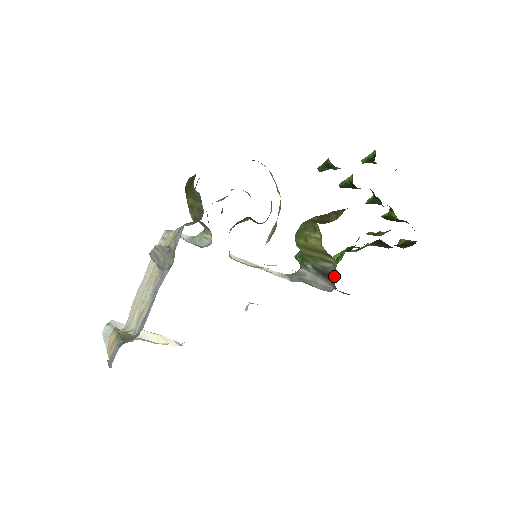
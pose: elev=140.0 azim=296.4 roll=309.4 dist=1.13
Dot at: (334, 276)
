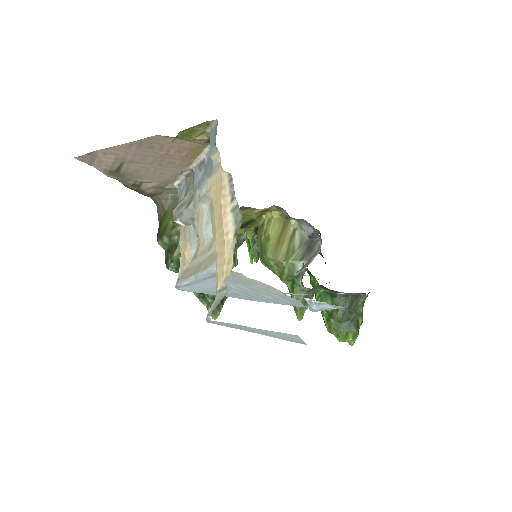
Dot at: (308, 233)
